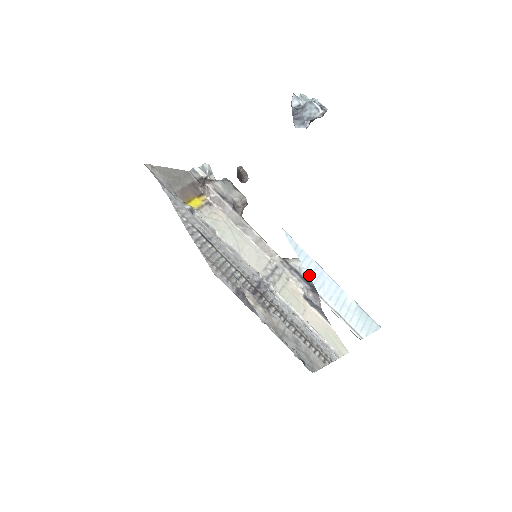
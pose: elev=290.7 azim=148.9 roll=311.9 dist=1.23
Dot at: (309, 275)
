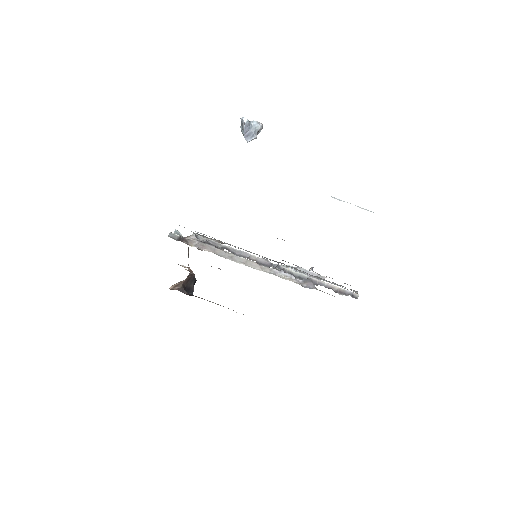
Dot at: occluded
